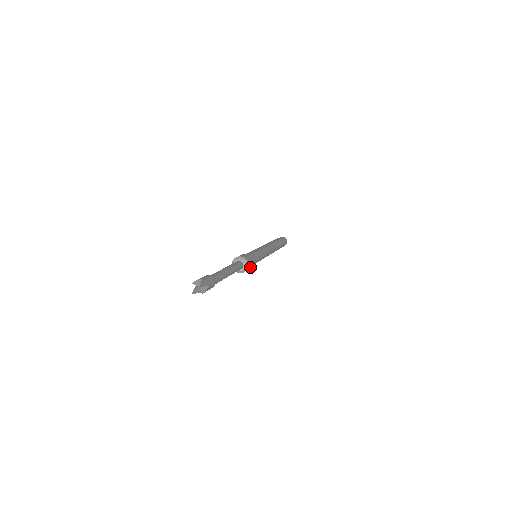
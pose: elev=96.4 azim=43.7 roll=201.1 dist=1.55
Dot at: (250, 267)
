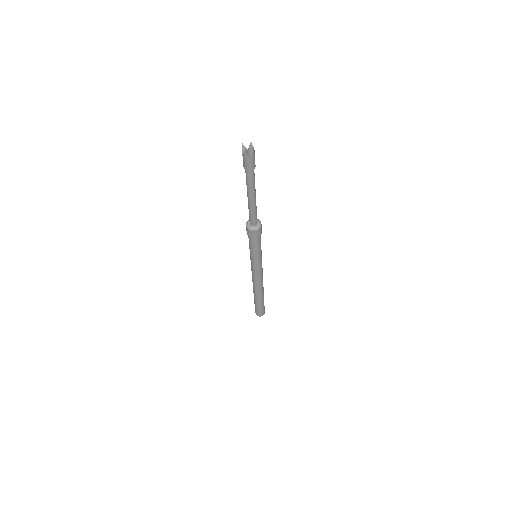
Dot at: (261, 233)
